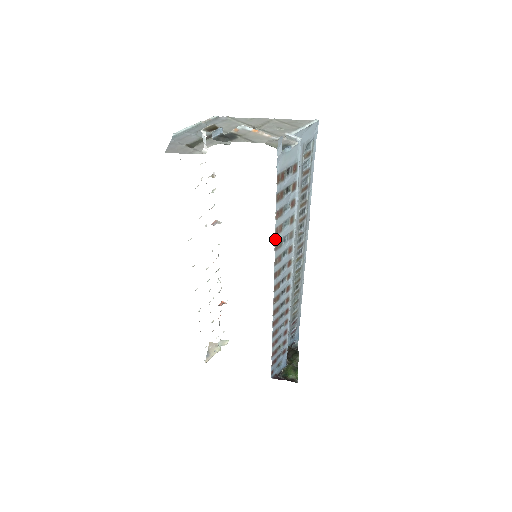
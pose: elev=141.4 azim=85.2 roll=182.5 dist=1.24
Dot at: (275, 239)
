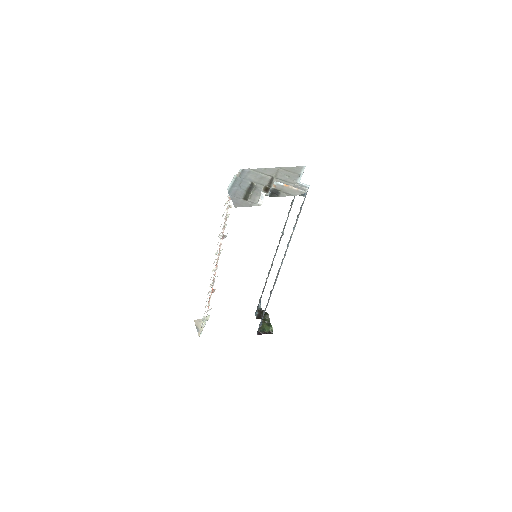
Dot at: occluded
